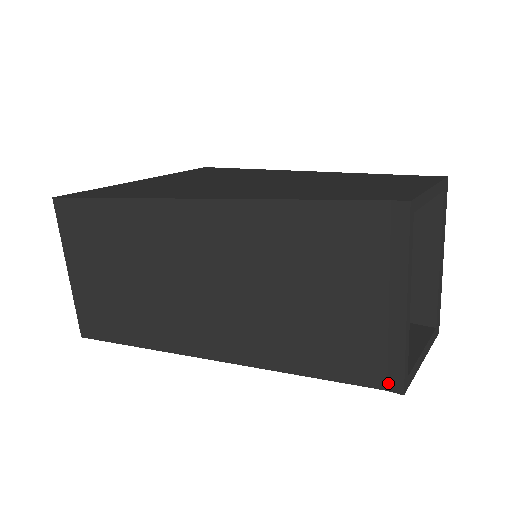
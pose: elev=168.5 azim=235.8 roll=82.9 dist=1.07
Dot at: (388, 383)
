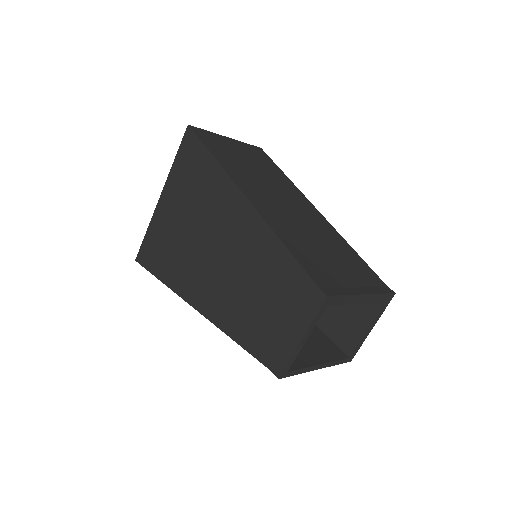
Dot at: occluded
